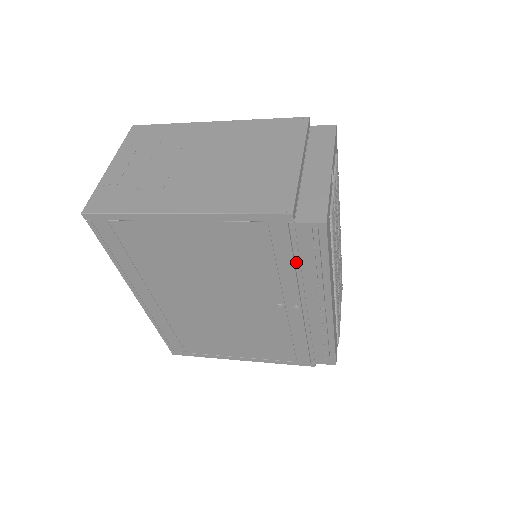
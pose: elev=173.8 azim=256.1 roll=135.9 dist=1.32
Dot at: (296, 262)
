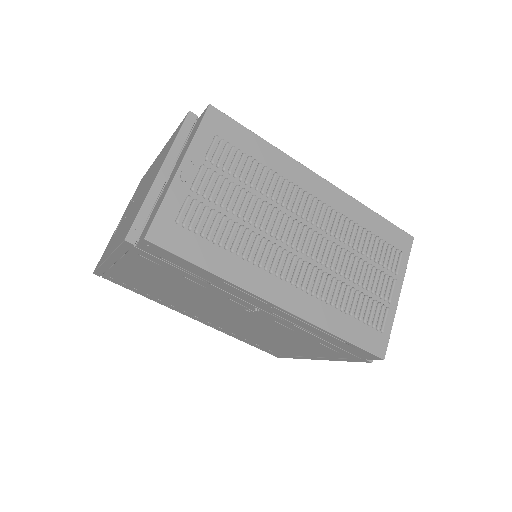
Dot at: (190, 273)
